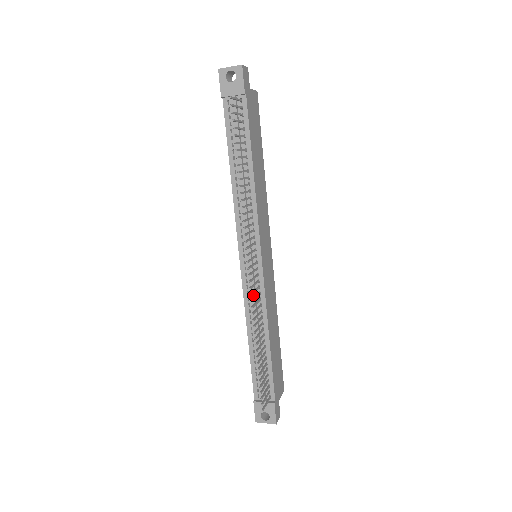
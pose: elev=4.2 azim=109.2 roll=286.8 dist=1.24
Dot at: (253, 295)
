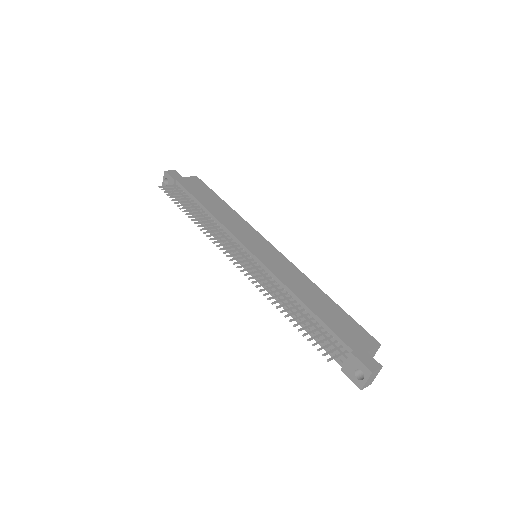
Dot at: occluded
